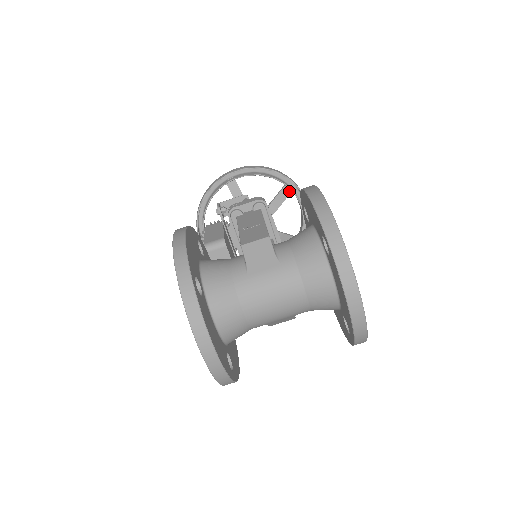
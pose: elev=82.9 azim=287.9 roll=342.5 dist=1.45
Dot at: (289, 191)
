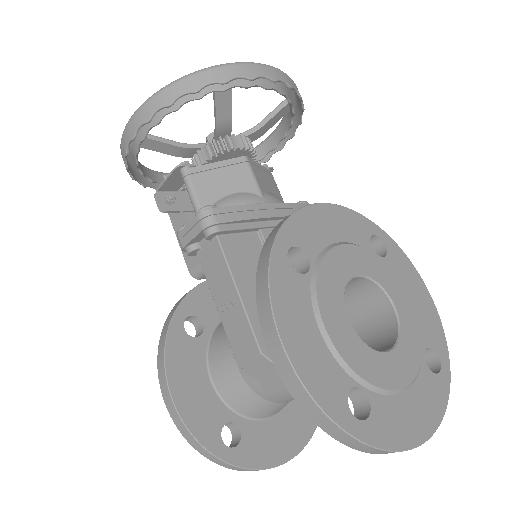
Dot at: (227, 86)
